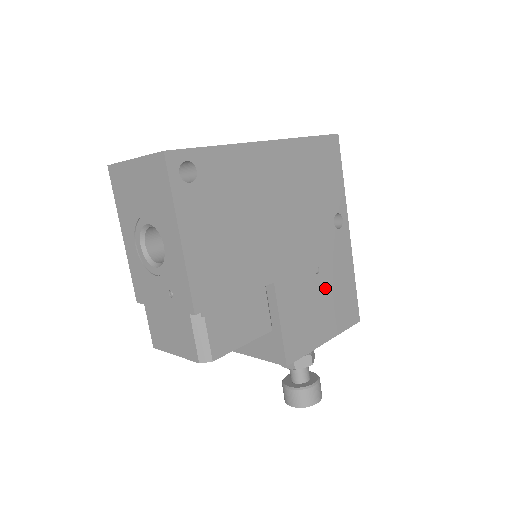
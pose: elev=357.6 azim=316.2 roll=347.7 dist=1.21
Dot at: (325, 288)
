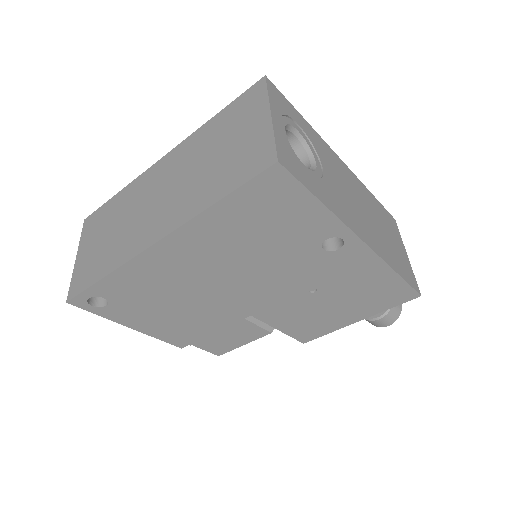
Dot at: (336, 296)
